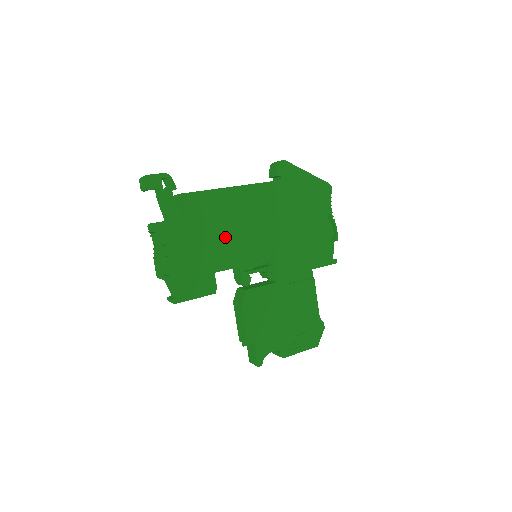
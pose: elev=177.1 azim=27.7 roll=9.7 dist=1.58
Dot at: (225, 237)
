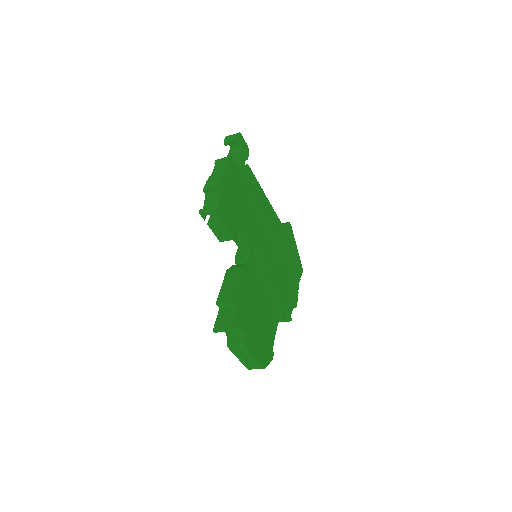
Dot at: (254, 217)
